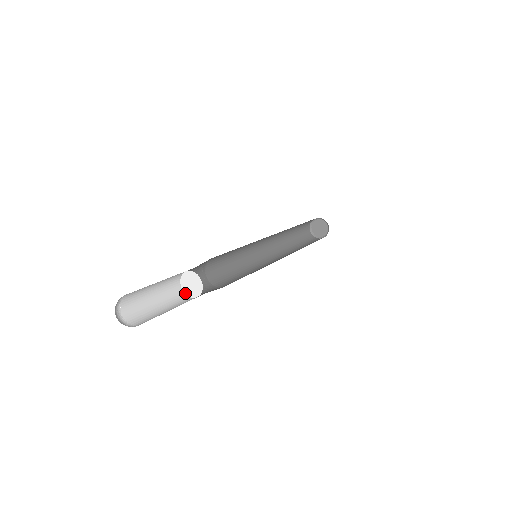
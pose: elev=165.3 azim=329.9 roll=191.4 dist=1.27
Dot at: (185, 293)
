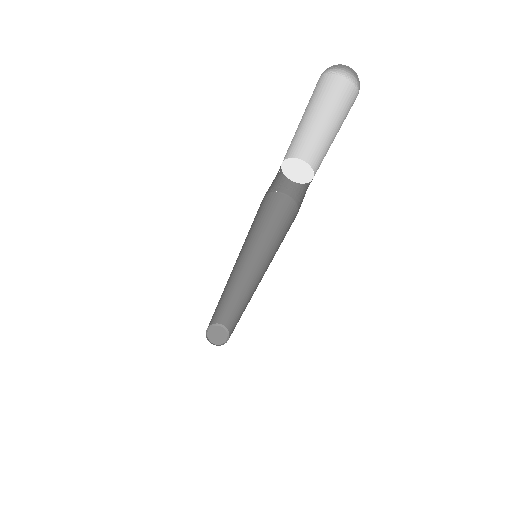
Dot at: (282, 166)
